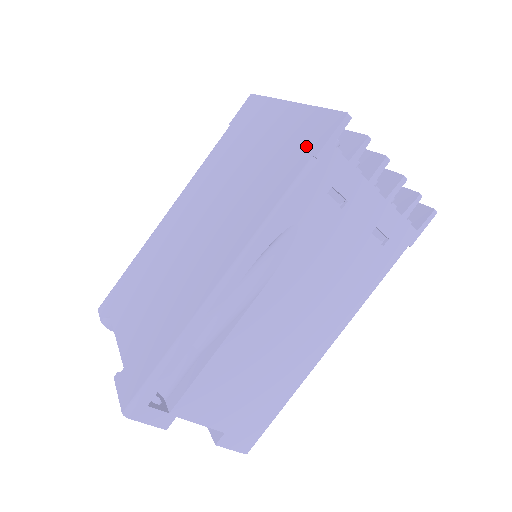
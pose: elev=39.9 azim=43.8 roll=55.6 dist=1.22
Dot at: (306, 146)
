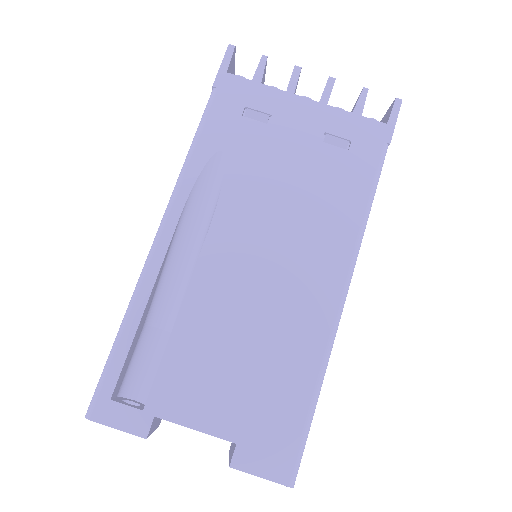
Dot at: occluded
